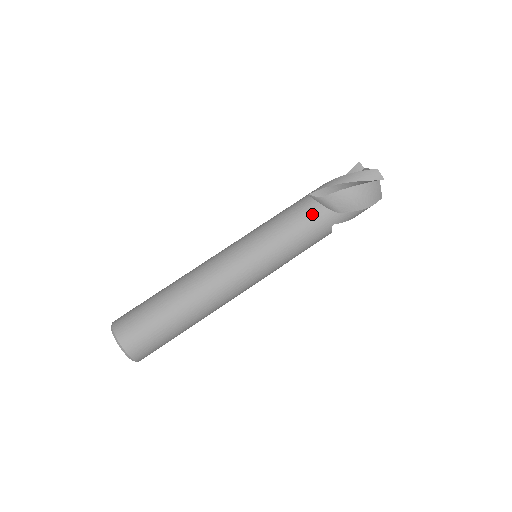
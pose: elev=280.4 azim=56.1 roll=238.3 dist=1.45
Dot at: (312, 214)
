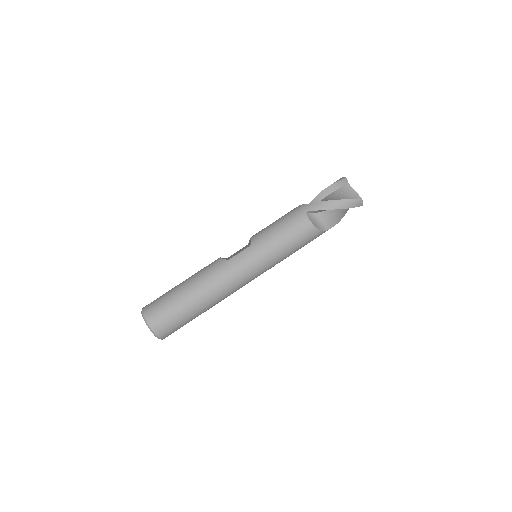
Dot at: (308, 235)
